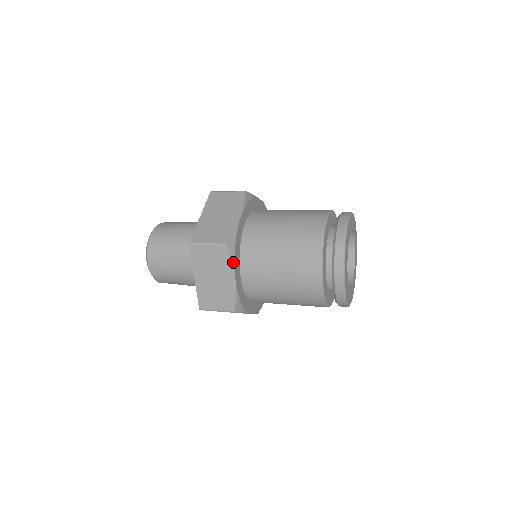
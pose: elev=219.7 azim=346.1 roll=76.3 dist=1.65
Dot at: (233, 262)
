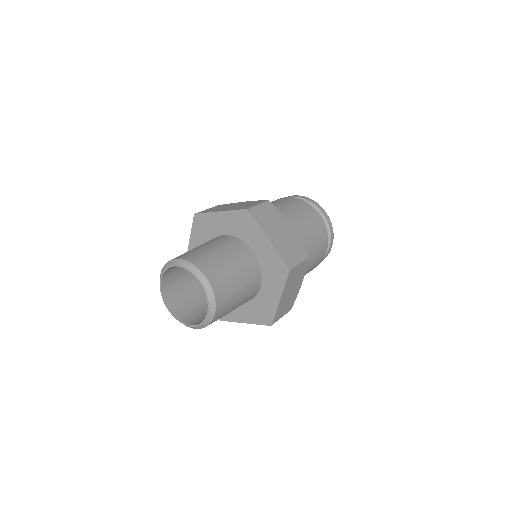
Dot at: (305, 269)
